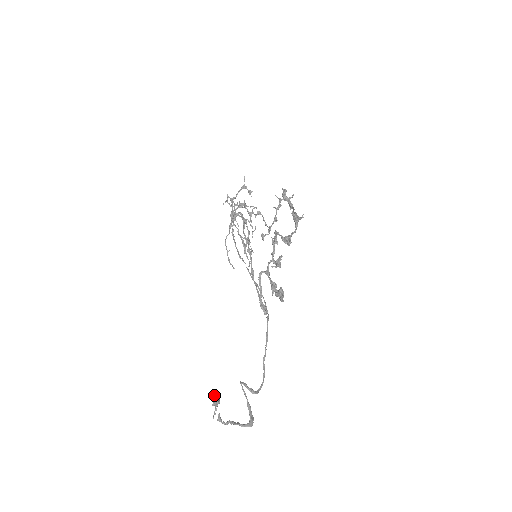
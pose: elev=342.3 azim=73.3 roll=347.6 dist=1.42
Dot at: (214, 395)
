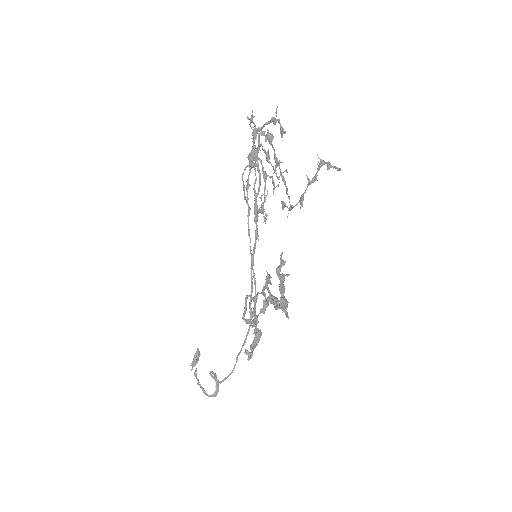
Dot at: occluded
